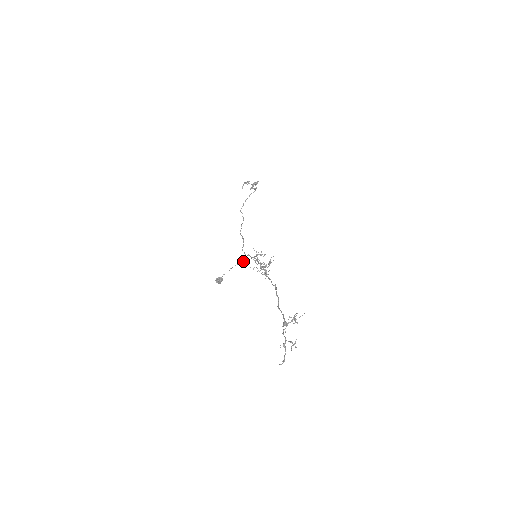
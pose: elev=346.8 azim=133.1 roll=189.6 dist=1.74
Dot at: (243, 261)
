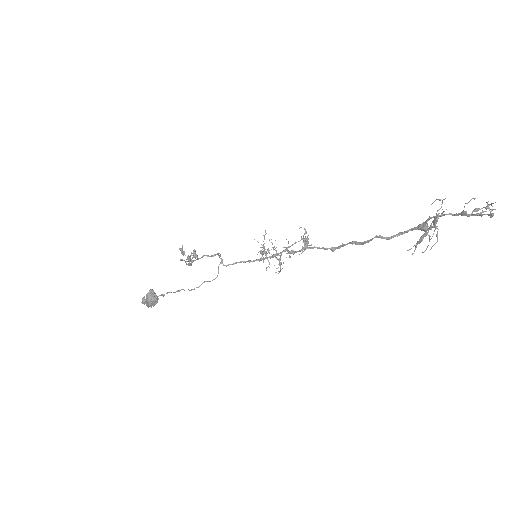
Dot at: (210, 281)
